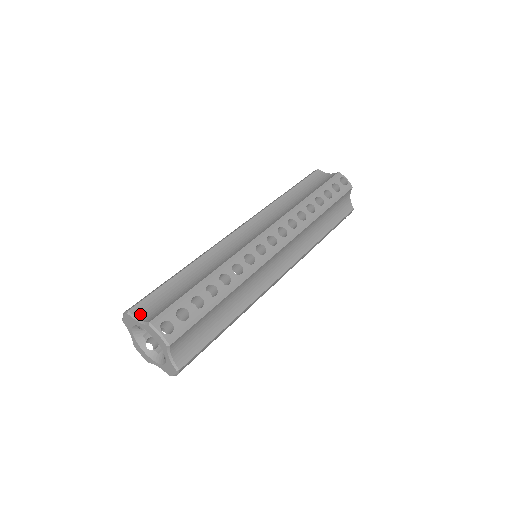
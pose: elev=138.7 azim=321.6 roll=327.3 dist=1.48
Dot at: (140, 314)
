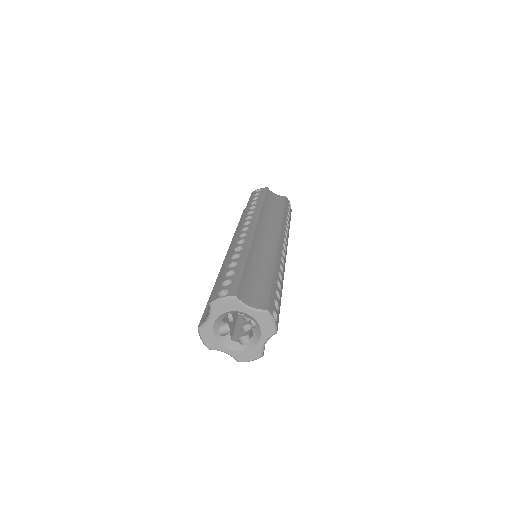
Dot at: (206, 319)
